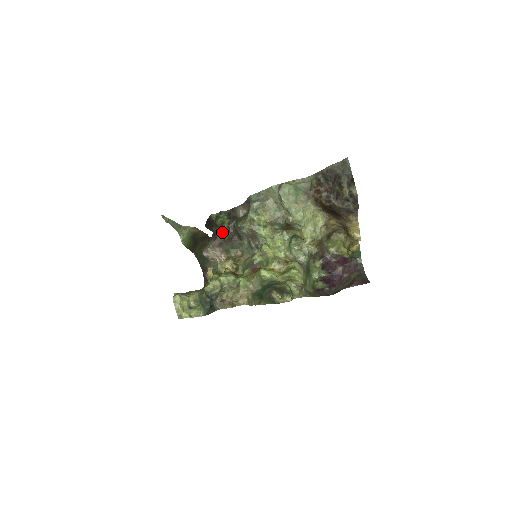
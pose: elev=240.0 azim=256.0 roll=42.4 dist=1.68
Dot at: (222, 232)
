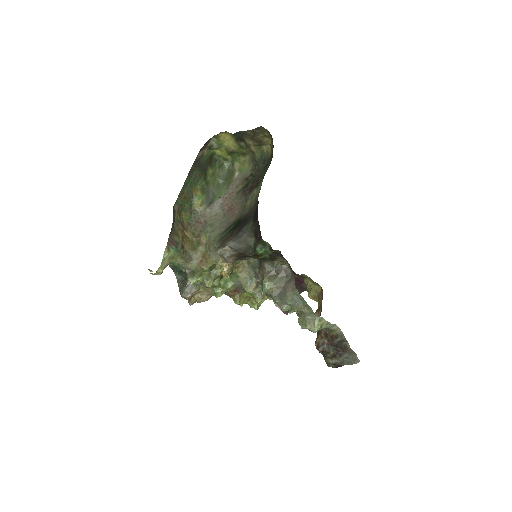
Dot at: occluded
